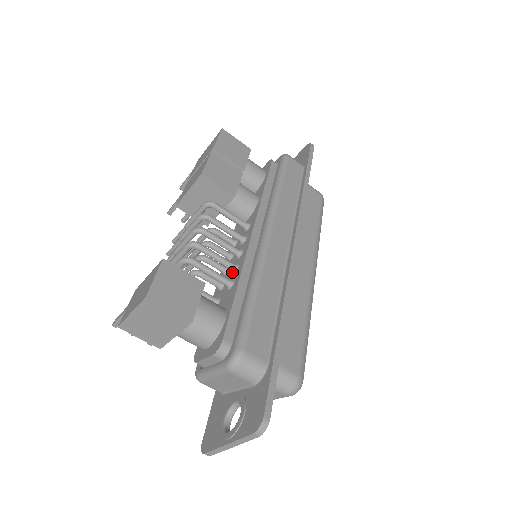
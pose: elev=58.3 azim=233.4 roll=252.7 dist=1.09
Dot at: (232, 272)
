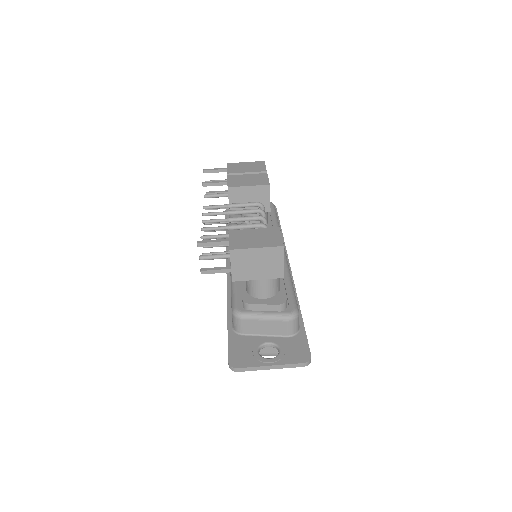
Dot at: occluded
